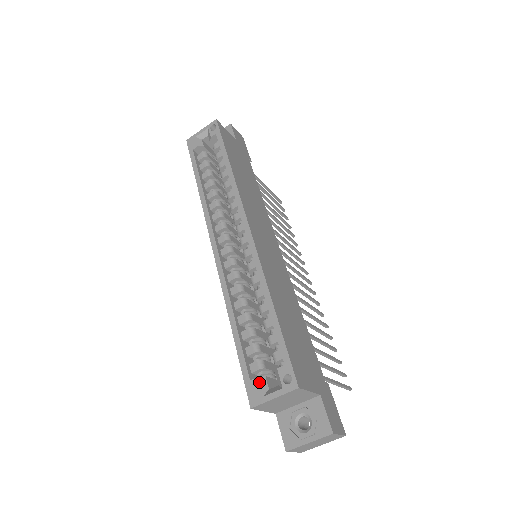
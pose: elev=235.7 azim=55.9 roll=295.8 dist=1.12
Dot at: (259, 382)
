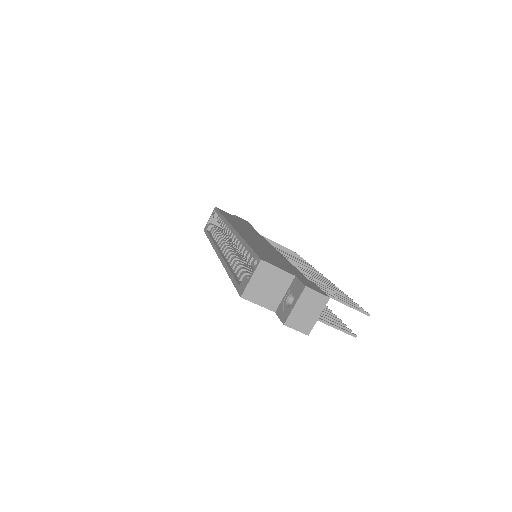
Dot at: (243, 281)
